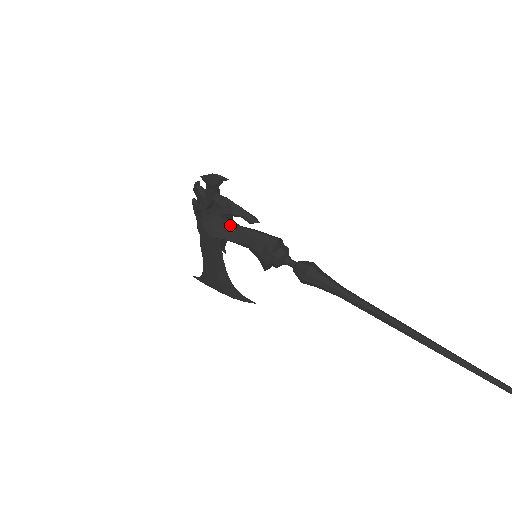
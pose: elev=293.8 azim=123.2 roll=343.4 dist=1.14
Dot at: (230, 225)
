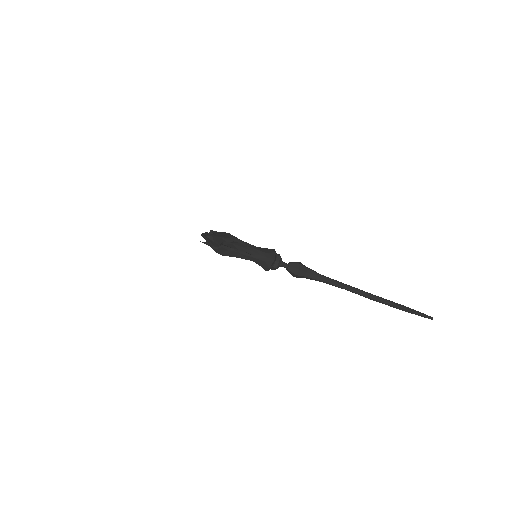
Dot at: occluded
